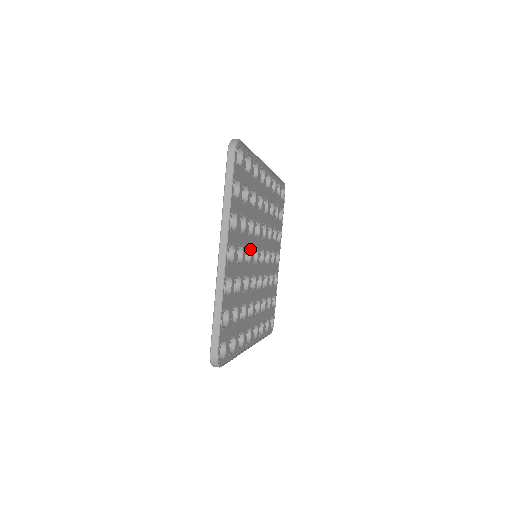
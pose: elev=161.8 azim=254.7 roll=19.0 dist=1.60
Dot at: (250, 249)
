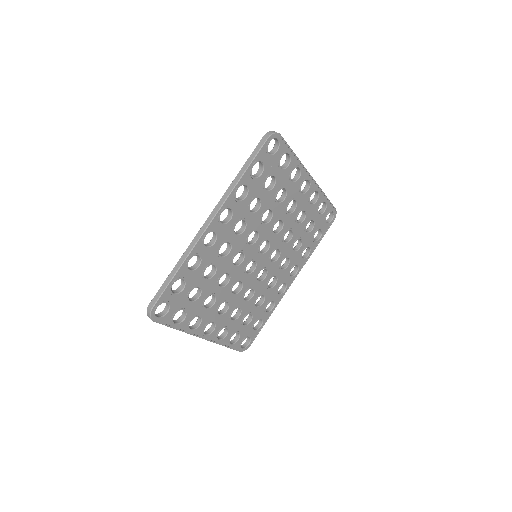
Dot at: occluded
